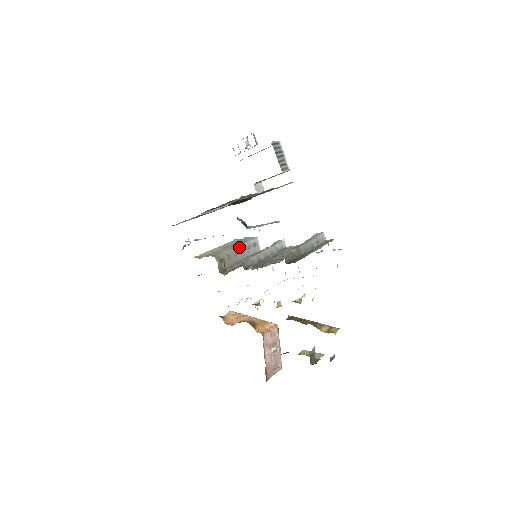
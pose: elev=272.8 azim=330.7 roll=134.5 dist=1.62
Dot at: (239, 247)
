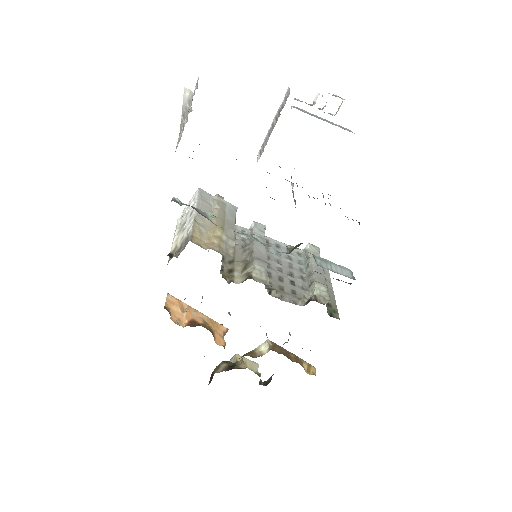
Dot at: occluded
